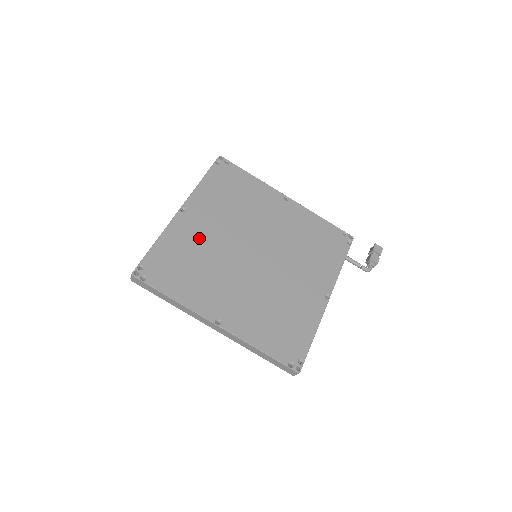
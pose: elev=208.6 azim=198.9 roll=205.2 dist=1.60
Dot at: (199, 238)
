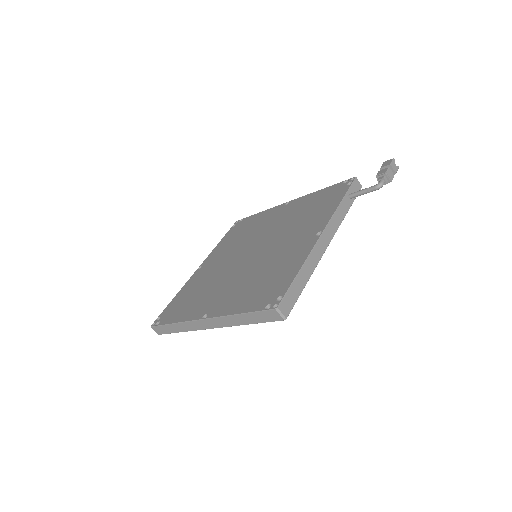
Dot at: (206, 275)
